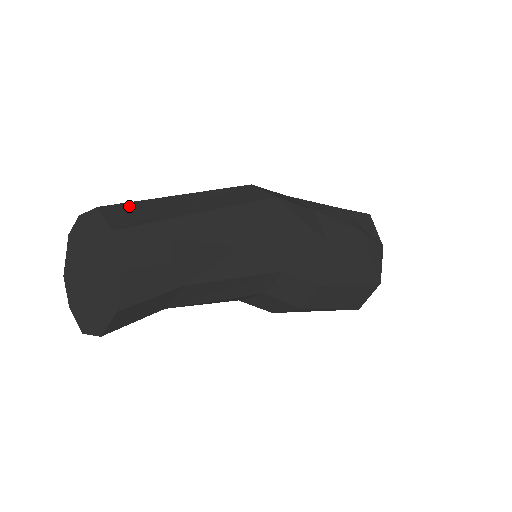
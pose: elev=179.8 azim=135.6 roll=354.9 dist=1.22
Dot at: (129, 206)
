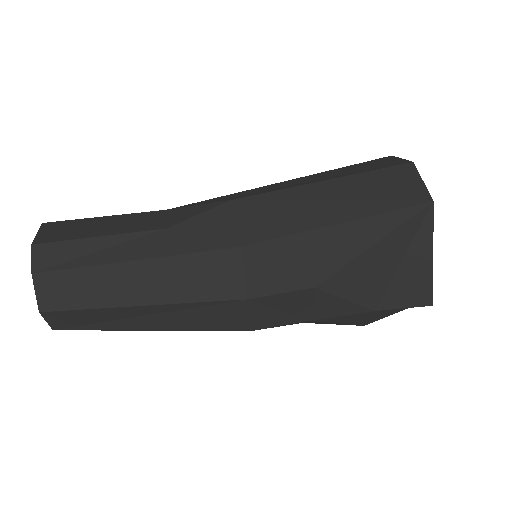
Dot at: (71, 314)
